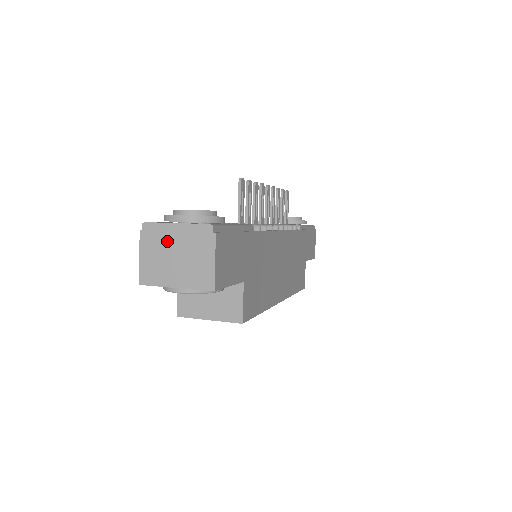
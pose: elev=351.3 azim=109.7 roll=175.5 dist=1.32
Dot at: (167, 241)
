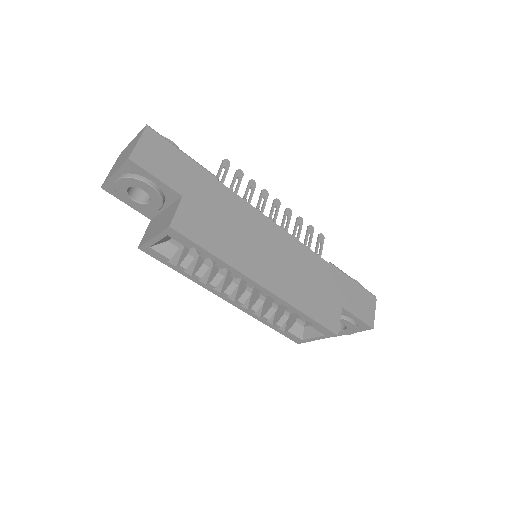
Dot at: (125, 152)
